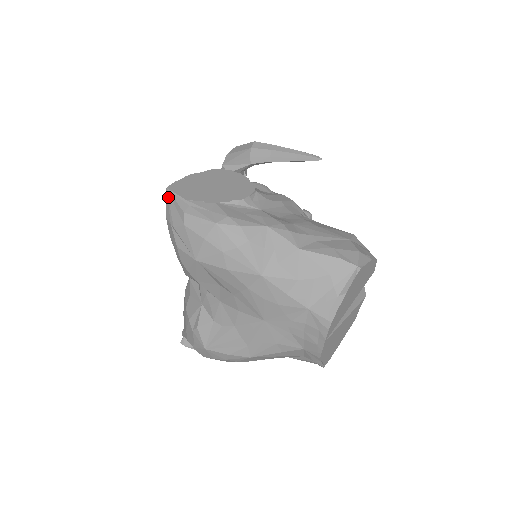
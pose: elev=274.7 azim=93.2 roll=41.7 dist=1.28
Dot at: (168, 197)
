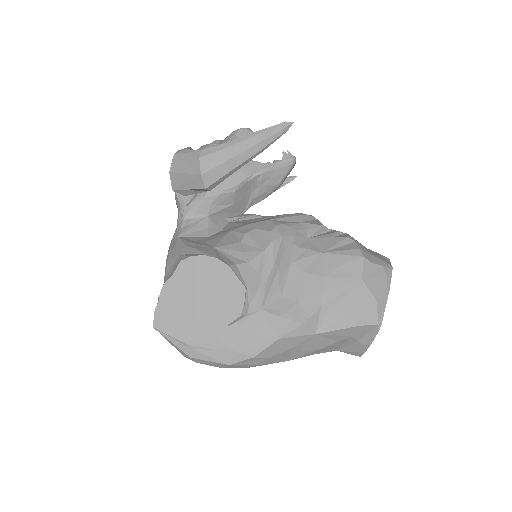
Dot at: occluded
